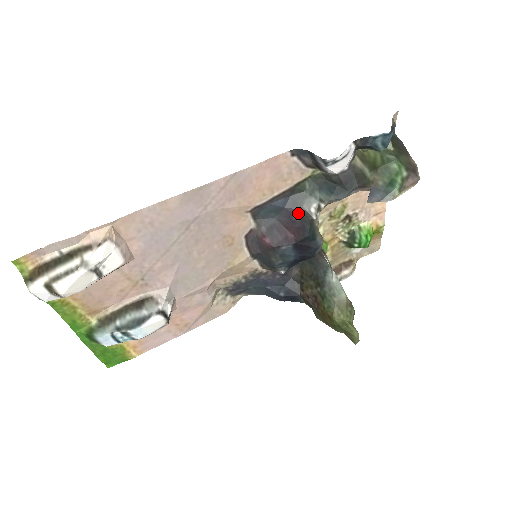
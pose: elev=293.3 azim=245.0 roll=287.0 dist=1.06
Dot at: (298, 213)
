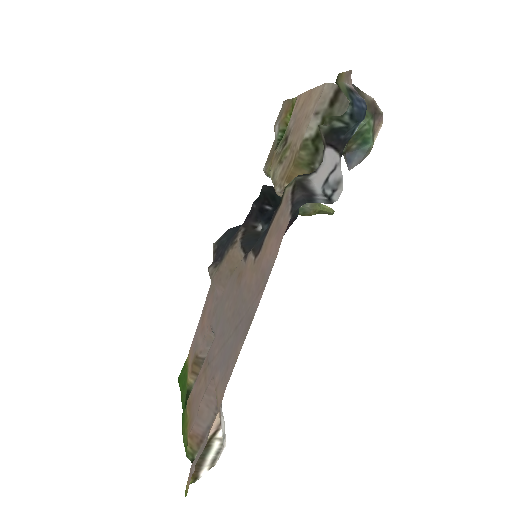
Dot at: occluded
